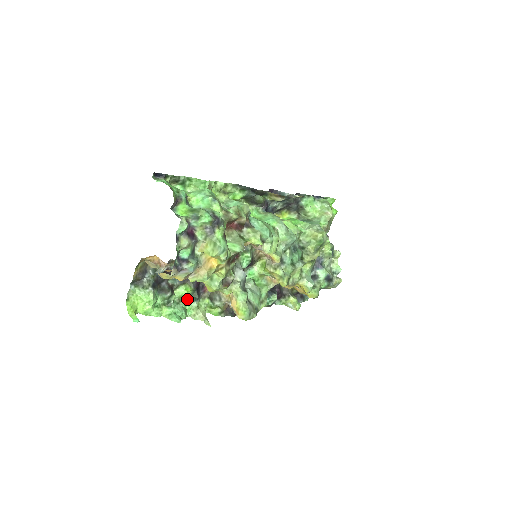
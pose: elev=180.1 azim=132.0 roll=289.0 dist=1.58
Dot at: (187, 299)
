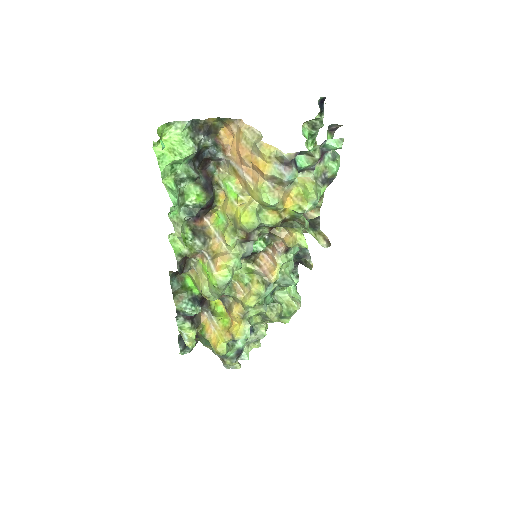
Dot at: (184, 203)
